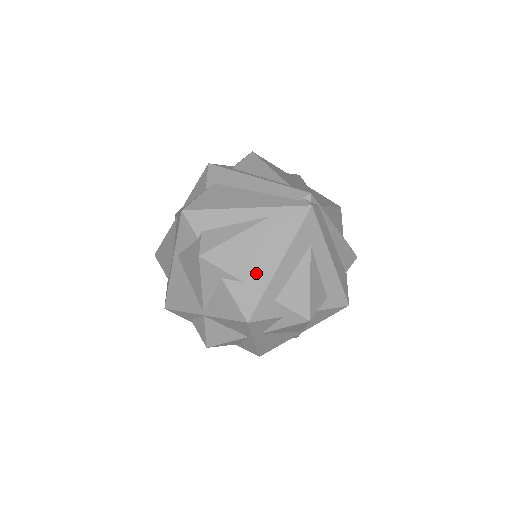
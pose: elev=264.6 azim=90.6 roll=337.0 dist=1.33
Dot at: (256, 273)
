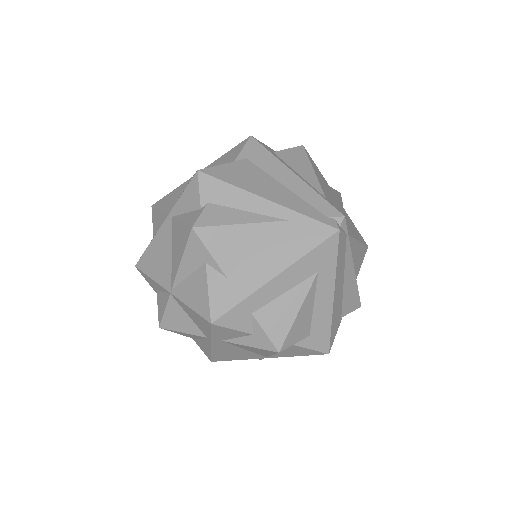
Dot at: (245, 274)
